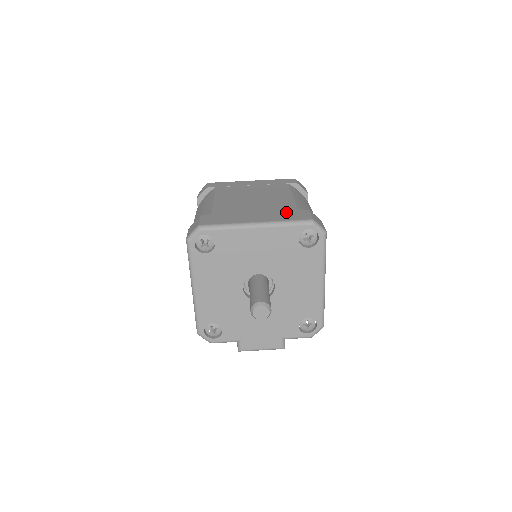
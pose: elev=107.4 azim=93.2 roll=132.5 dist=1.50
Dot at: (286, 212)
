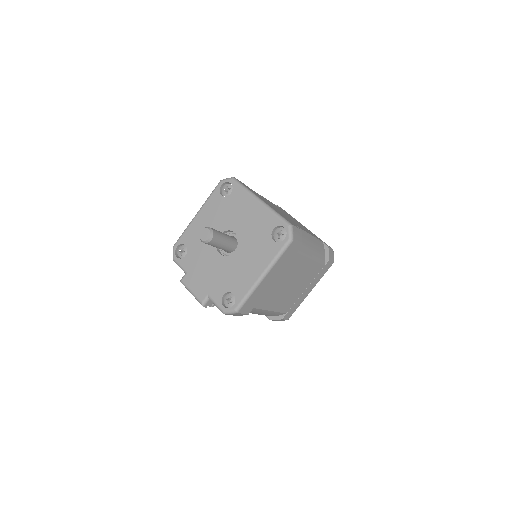
Dot at: occluded
